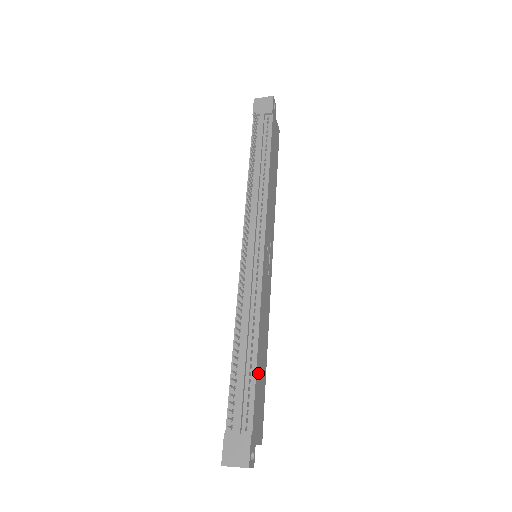
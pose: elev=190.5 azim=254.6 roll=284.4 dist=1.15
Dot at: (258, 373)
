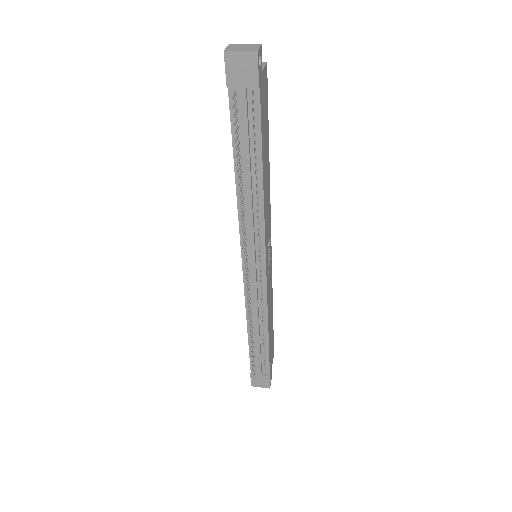
Dot at: (270, 342)
